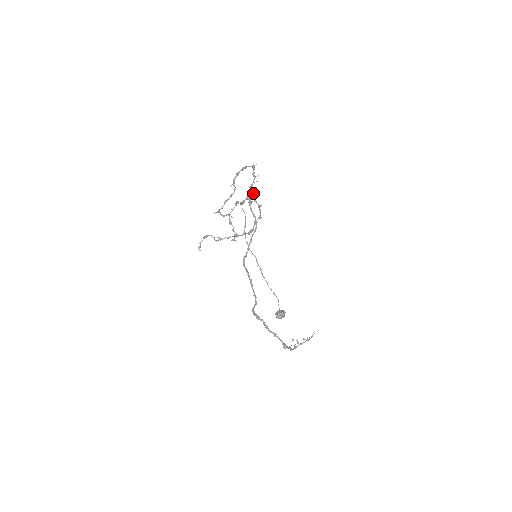
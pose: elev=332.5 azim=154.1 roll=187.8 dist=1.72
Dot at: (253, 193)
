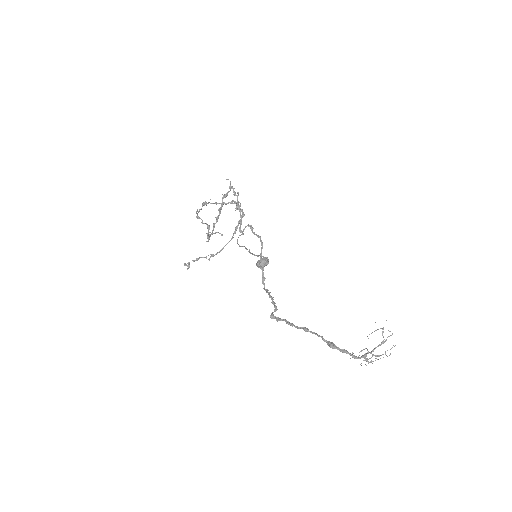
Dot at: (236, 206)
